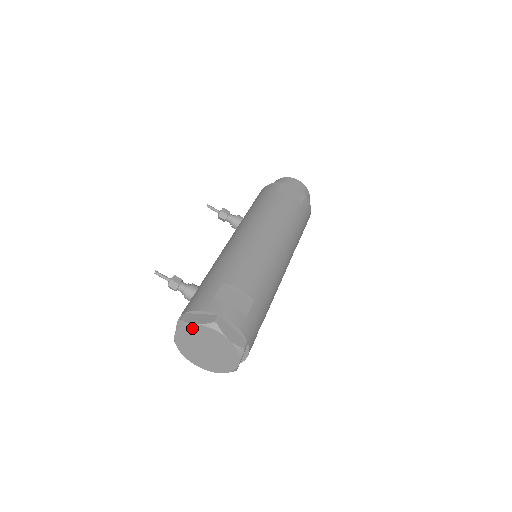
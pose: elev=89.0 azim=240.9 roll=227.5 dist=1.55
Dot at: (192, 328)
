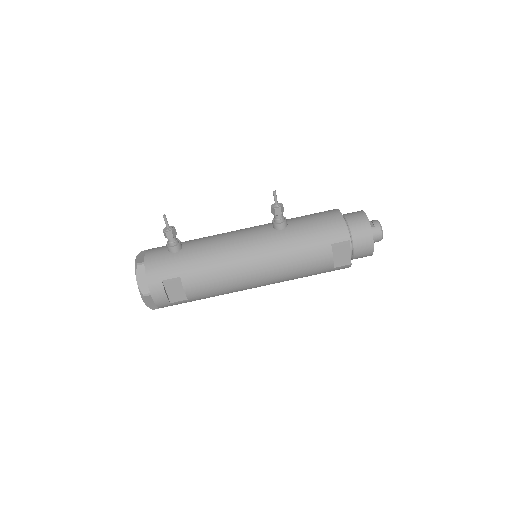
Dot at: (137, 277)
